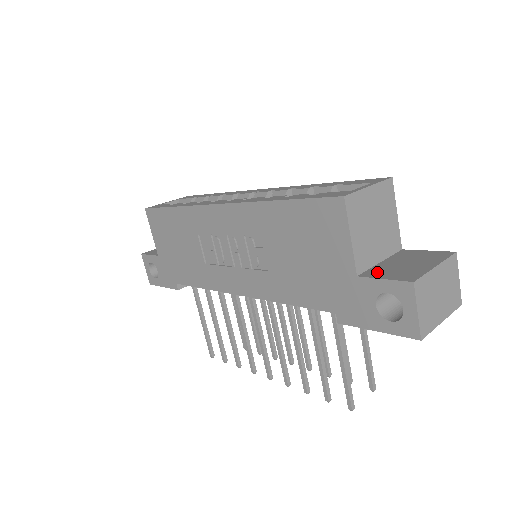
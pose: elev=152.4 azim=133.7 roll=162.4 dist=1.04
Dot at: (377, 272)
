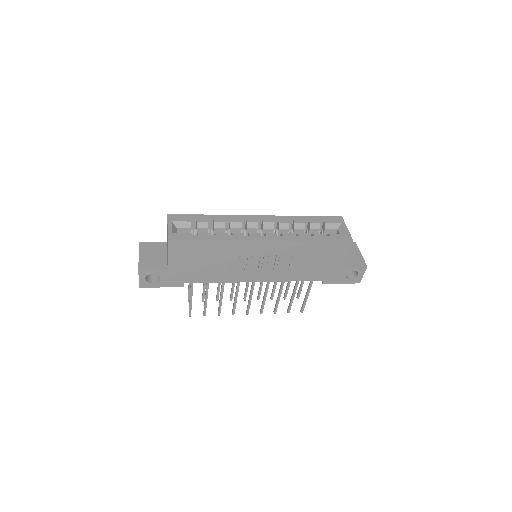
Dot at: (347, 263)
